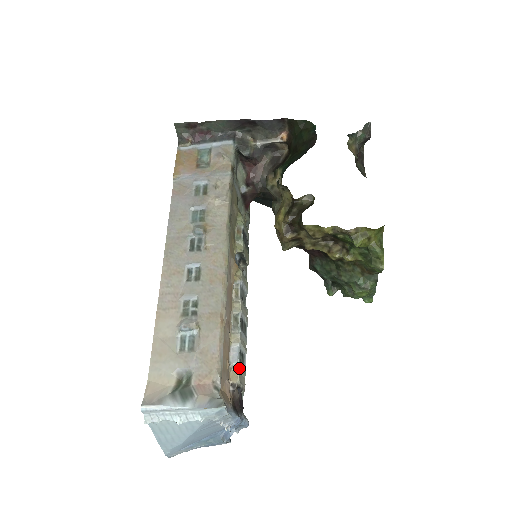
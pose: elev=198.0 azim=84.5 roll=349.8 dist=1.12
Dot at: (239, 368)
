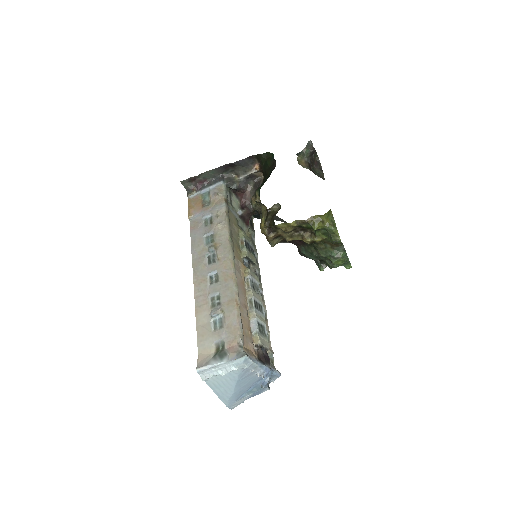
Dot at: (259, 334)
